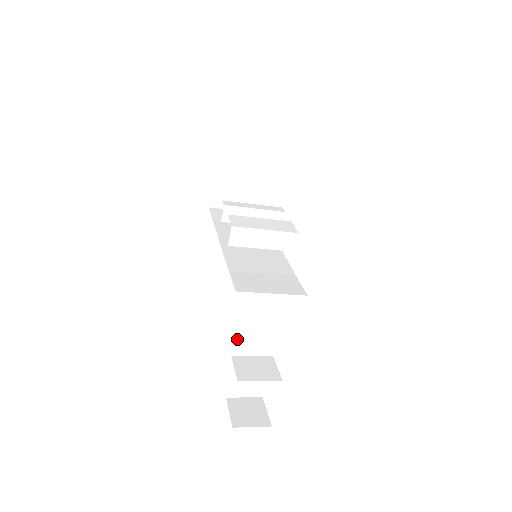
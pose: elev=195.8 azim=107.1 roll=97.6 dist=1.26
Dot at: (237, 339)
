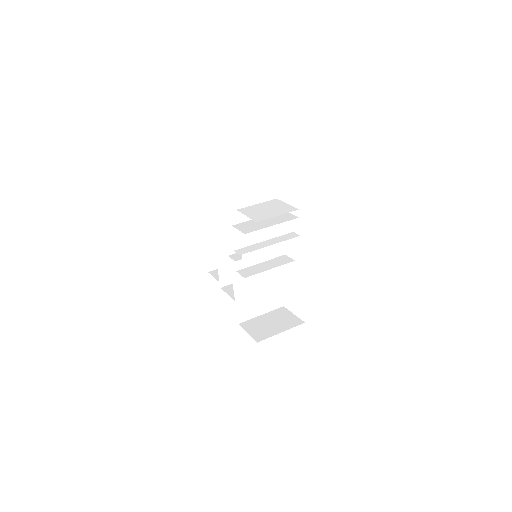
Dot at: occluded
